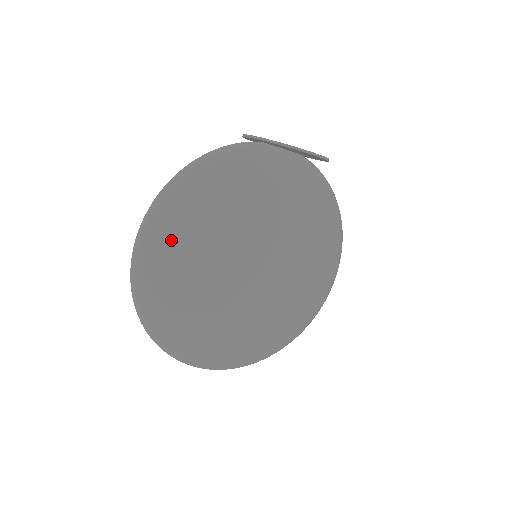
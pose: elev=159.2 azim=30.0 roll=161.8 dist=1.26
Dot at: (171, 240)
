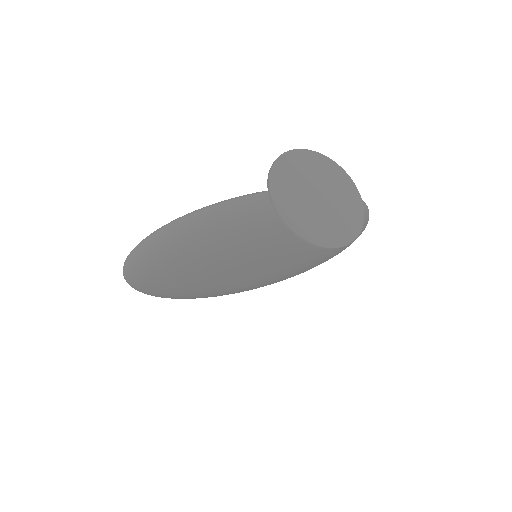
Dot at: (163, 268)
